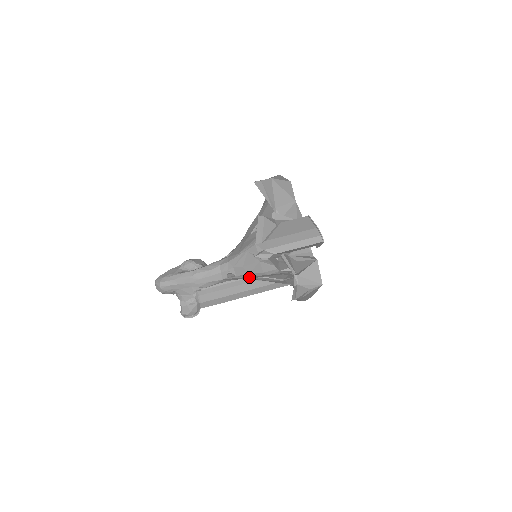
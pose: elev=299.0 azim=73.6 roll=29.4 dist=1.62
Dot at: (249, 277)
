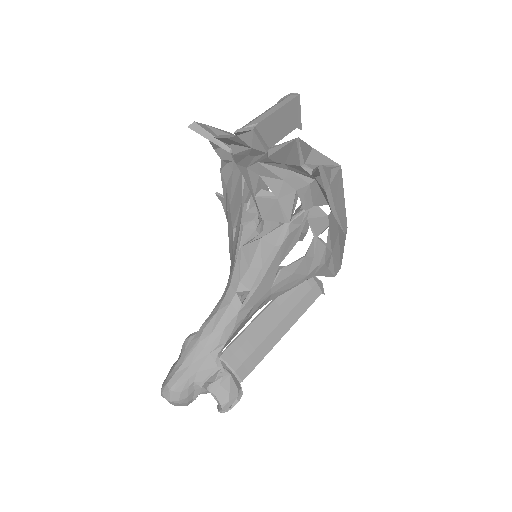
Dot at: (265, 281)
